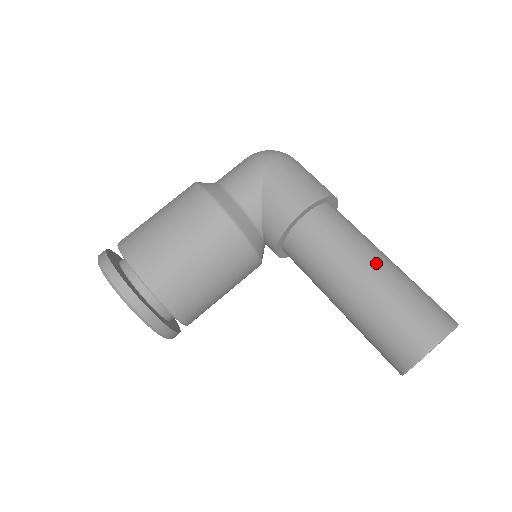
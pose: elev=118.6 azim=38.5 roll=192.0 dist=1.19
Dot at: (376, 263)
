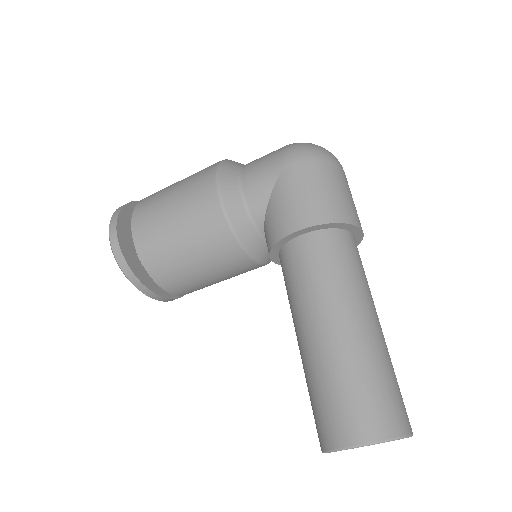
Dot at: (343, 323)
